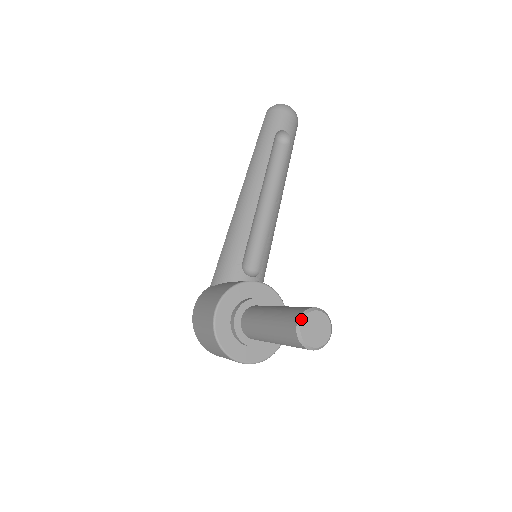
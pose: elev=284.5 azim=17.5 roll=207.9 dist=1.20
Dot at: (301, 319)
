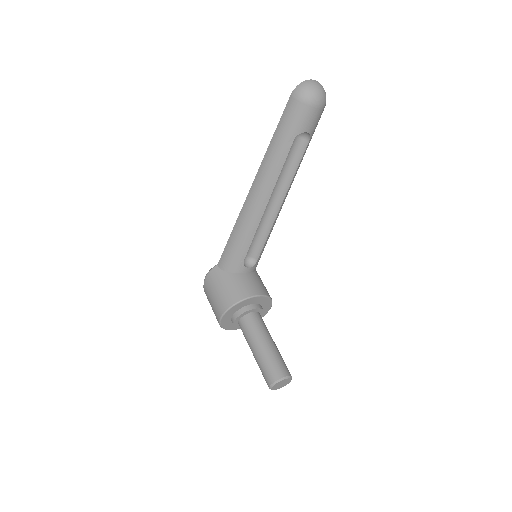
Dot at: (273, 385)
